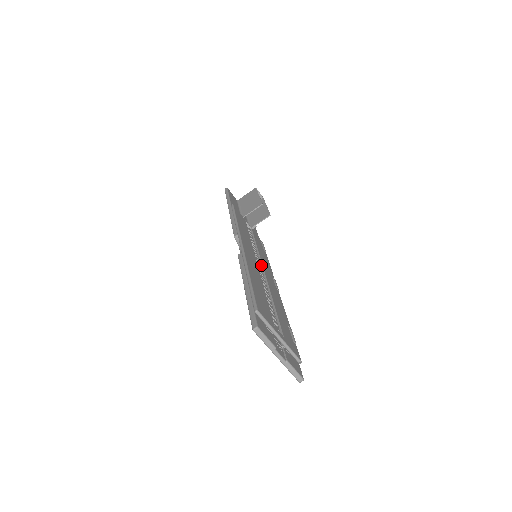
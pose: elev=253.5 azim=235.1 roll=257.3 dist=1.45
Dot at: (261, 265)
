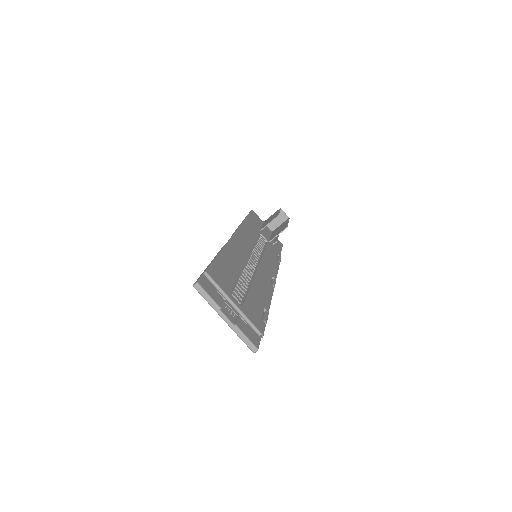
Dot at: (258, 263)
